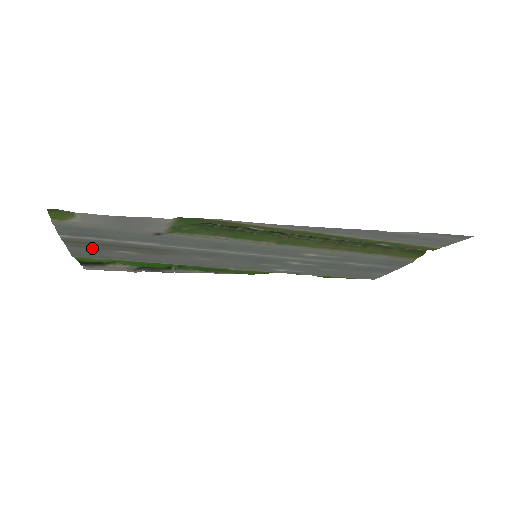
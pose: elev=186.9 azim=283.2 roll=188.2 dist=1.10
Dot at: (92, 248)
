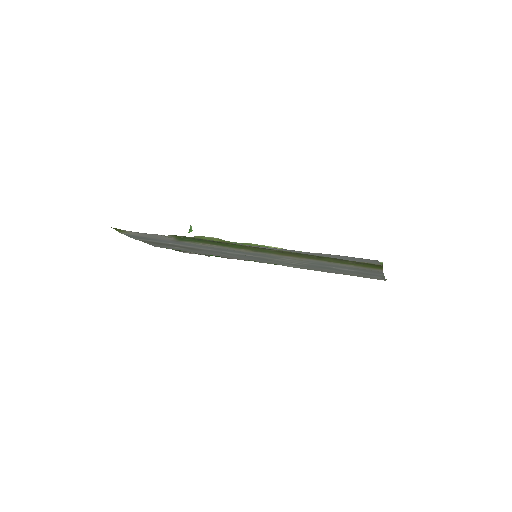
Dot at: (157, 244)
